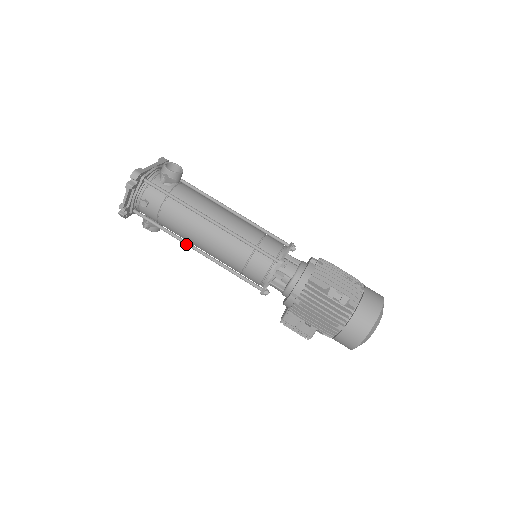
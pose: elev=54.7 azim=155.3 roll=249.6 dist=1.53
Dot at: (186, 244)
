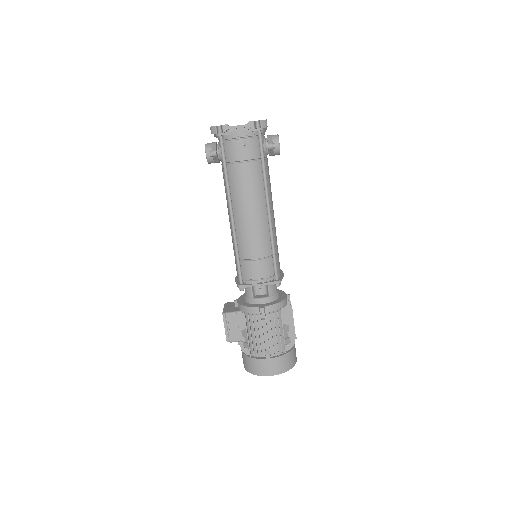
Dot at: (230, 201)
